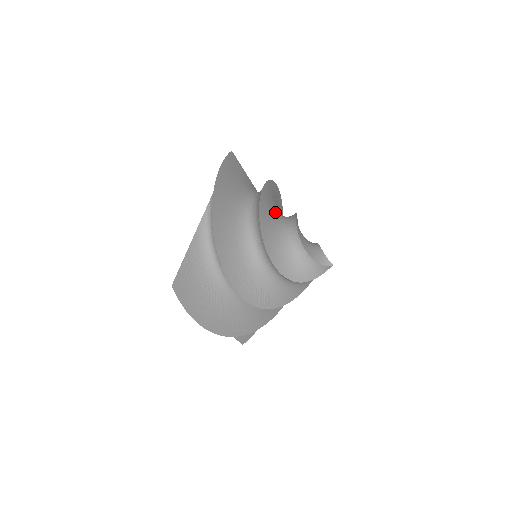
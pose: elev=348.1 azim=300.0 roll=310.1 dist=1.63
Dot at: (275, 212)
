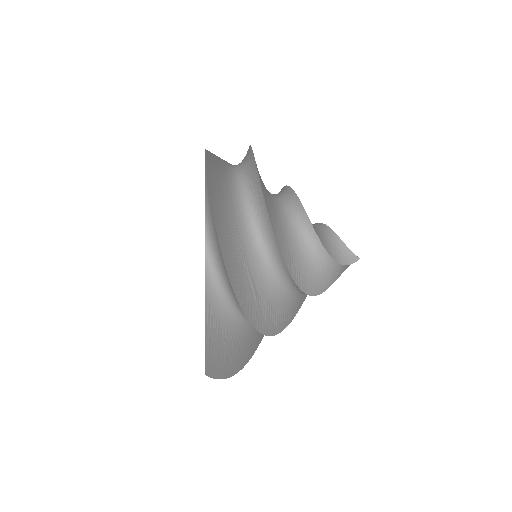
Dot at: occluded
